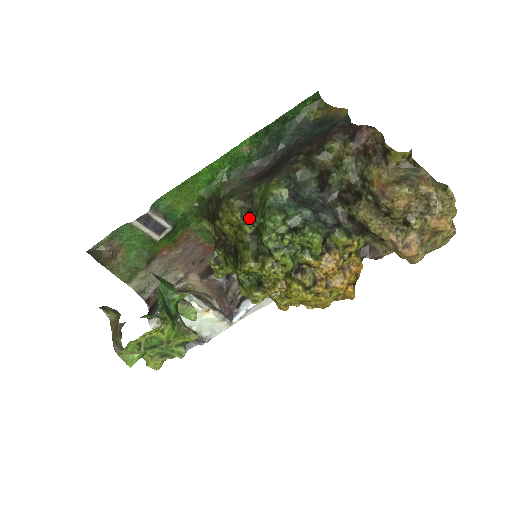
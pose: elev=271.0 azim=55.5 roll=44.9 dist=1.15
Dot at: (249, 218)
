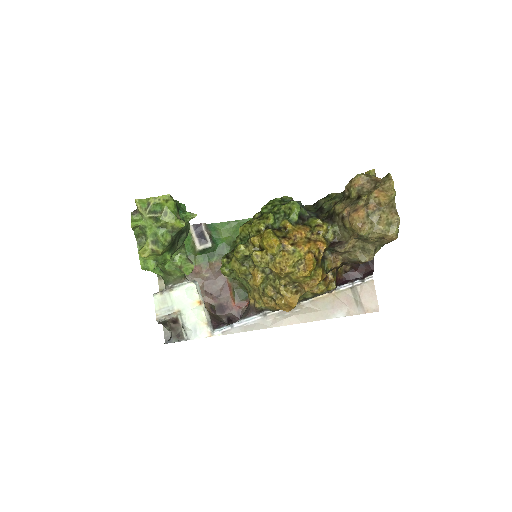
Dot at: occluded
